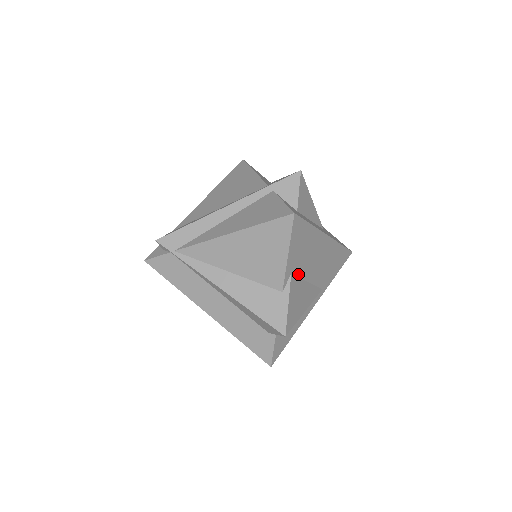
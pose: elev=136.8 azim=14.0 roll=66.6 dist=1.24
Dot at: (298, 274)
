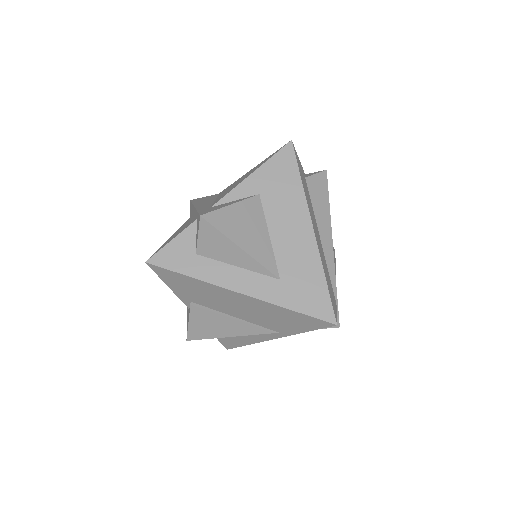
Dot at: (206, 305)
